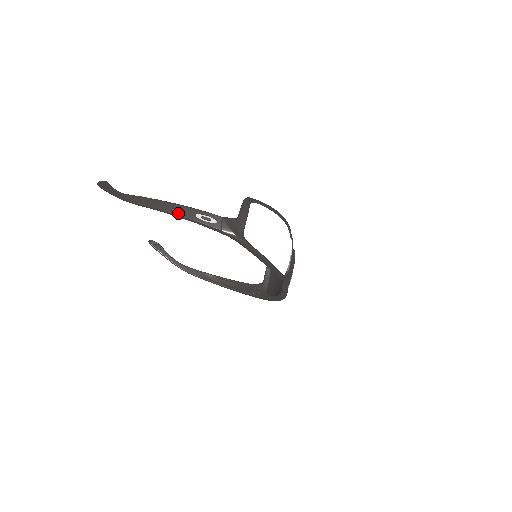
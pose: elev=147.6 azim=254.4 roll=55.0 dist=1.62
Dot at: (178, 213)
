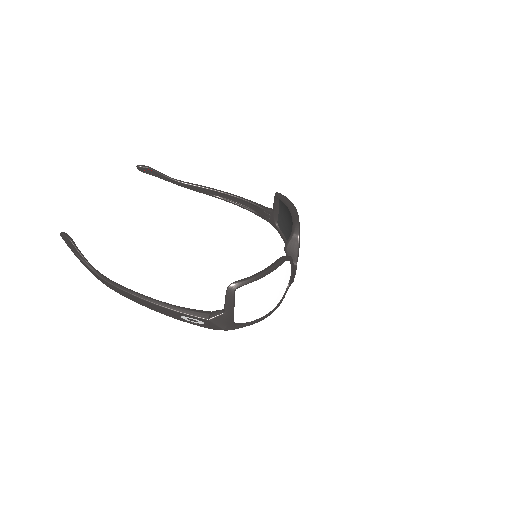
Dot at: (163, 313)
